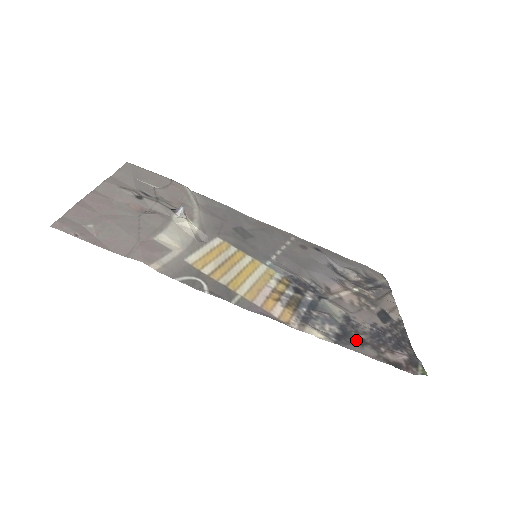
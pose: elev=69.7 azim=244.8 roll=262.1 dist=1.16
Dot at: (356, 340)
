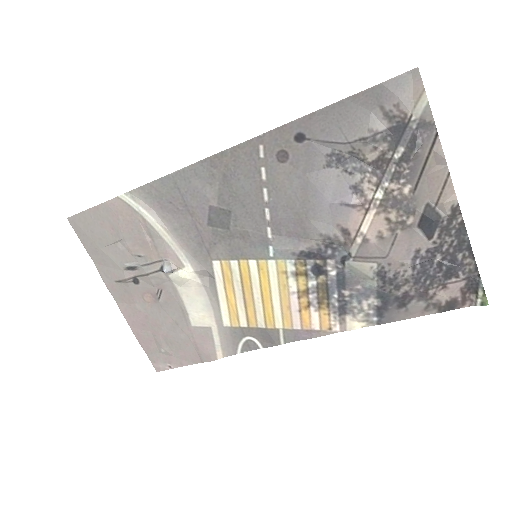
Dot at: (399, 300)
